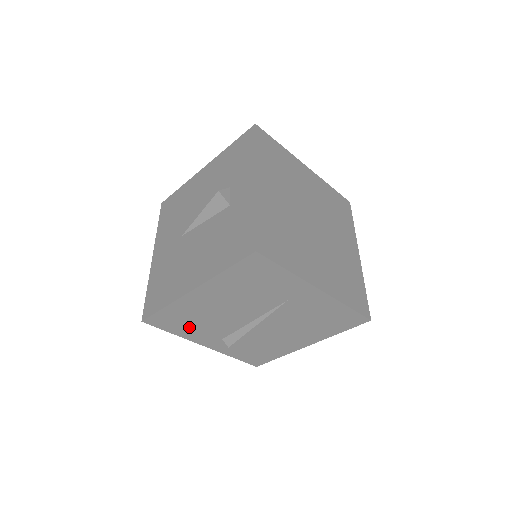
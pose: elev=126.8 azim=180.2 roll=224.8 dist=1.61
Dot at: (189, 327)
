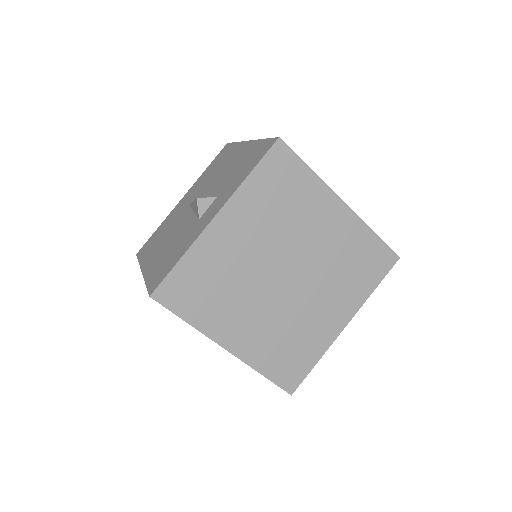
Dot at: occluded
